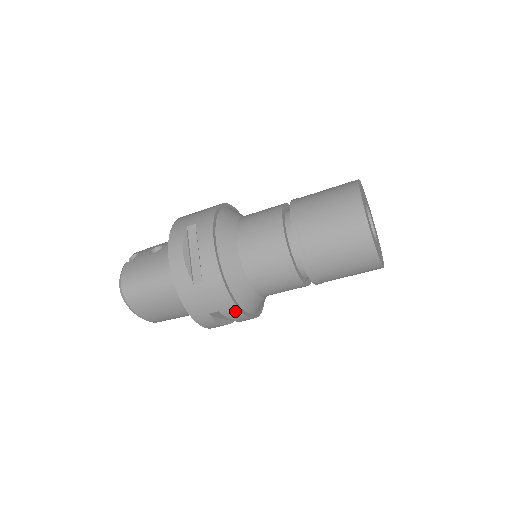
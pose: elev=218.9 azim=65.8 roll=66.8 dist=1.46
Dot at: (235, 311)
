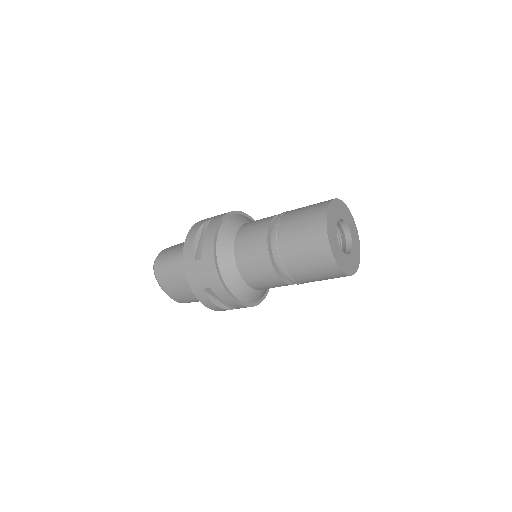
Dot at: (222, 290)
